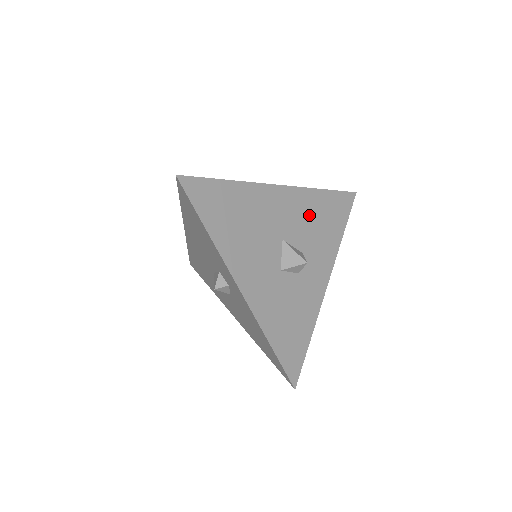
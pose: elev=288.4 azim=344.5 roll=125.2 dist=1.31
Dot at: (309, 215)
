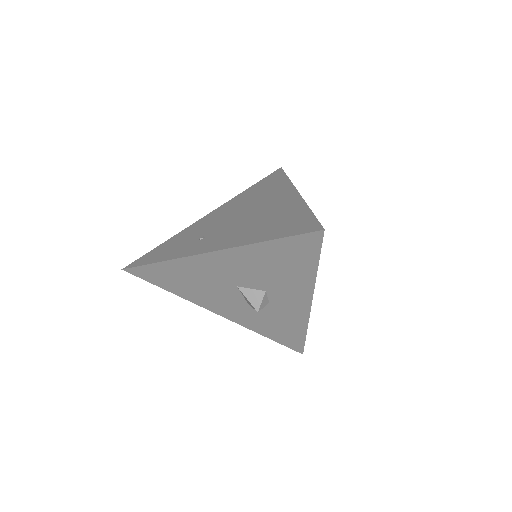
Dot at: (257, 265)
